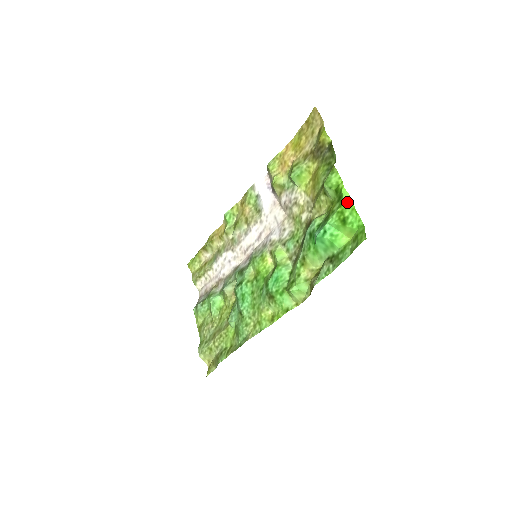
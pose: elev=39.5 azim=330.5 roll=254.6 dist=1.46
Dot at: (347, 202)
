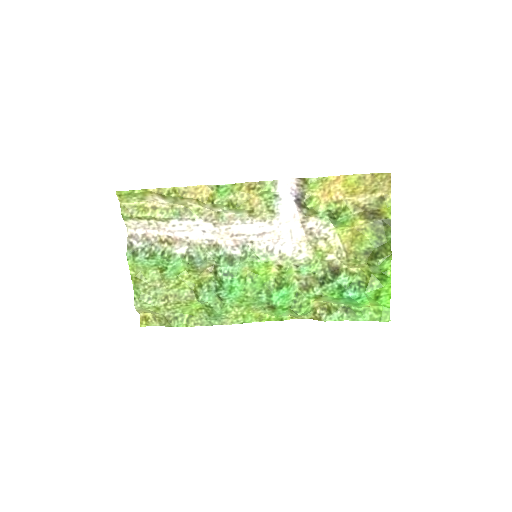
Dot at: (387, 287)
